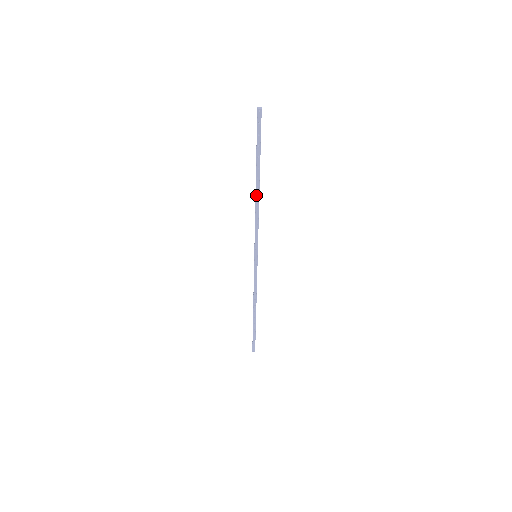
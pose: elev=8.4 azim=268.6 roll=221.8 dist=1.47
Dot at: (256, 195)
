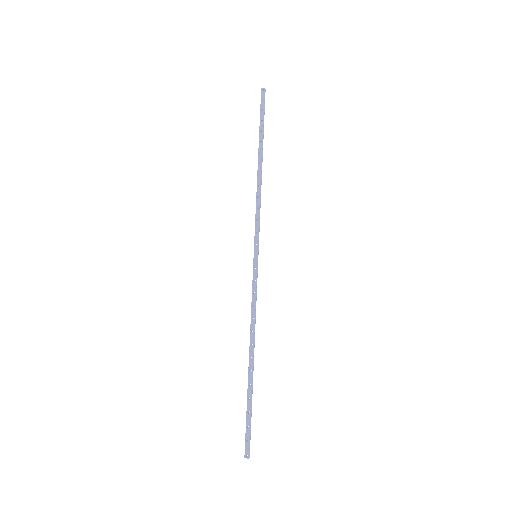
Dot at: (258, 172)
